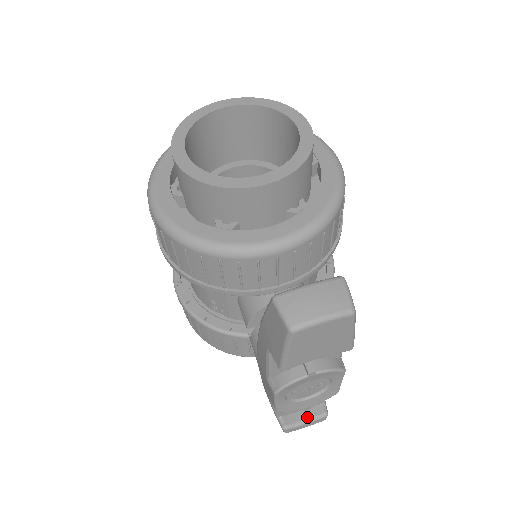
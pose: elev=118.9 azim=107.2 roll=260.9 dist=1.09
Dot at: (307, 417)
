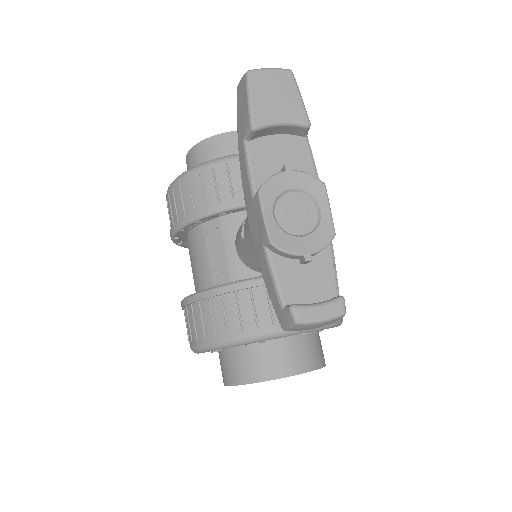
Dot at: (319, 302)
